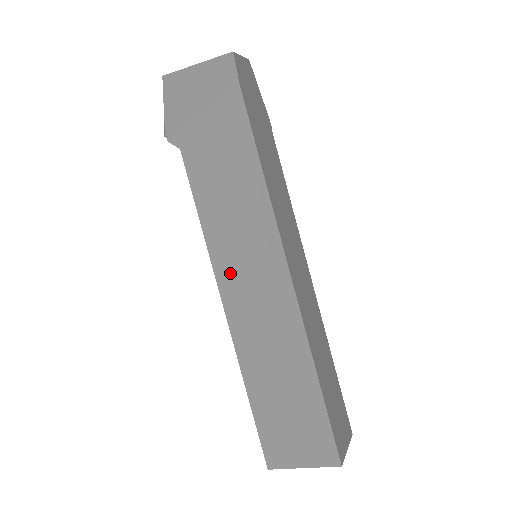
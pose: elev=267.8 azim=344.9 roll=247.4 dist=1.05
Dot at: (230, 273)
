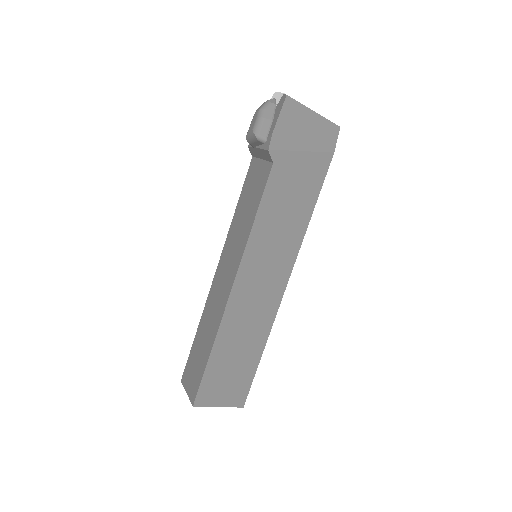
Dot at: (252, 268)
